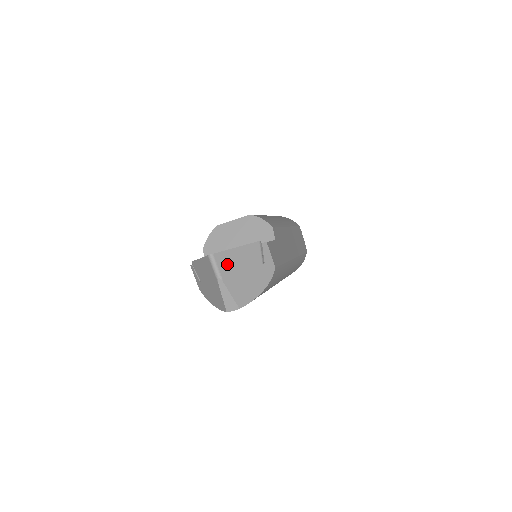
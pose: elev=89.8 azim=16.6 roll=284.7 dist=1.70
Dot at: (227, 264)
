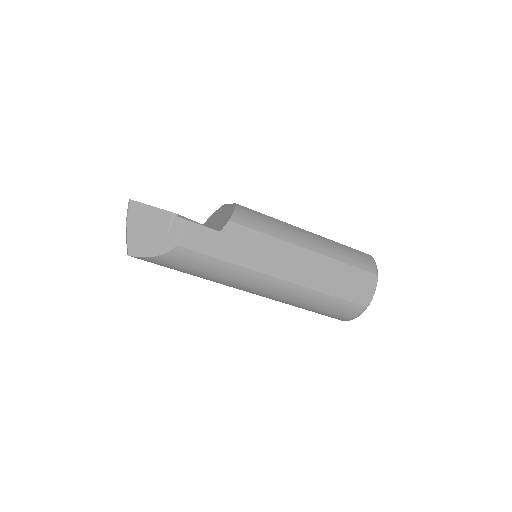
Dot at: (137, 214)
